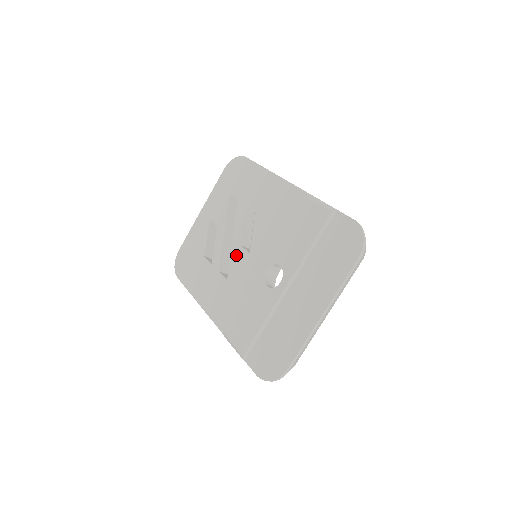
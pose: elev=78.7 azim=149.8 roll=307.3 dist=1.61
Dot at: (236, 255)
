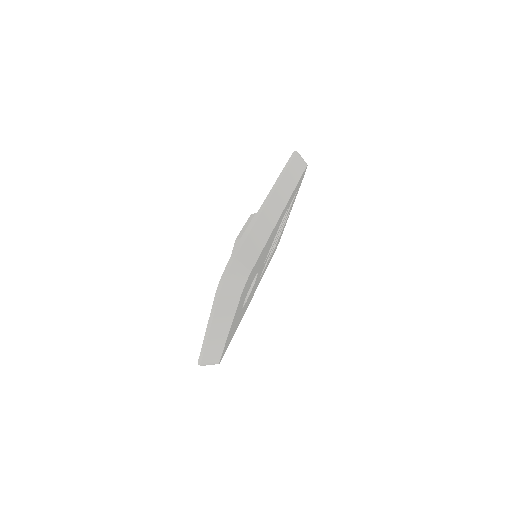
Dot at: occluded
